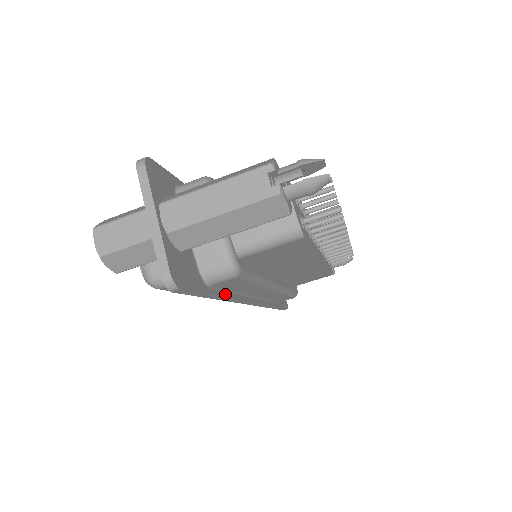
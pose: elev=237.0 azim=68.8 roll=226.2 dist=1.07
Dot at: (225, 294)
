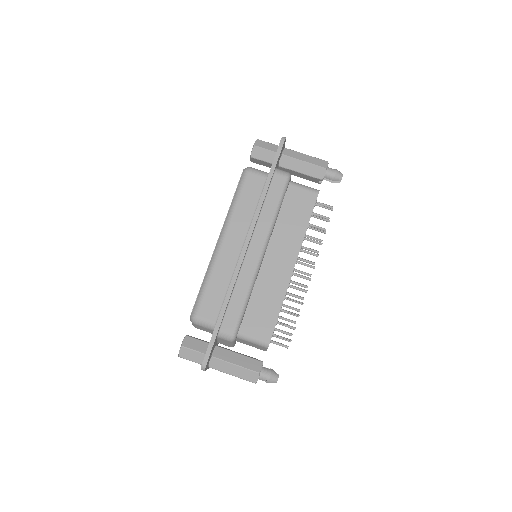
Dot at: (266, 193)
